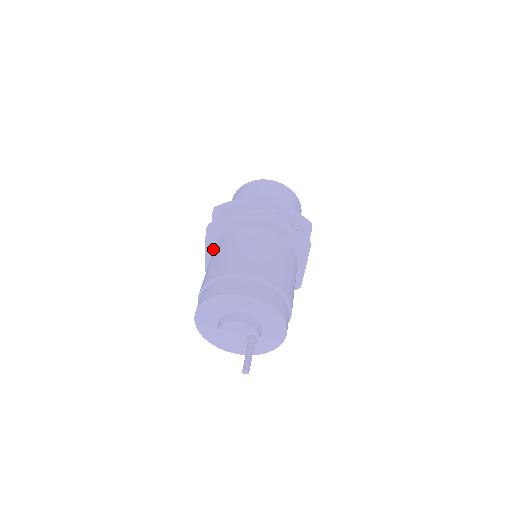
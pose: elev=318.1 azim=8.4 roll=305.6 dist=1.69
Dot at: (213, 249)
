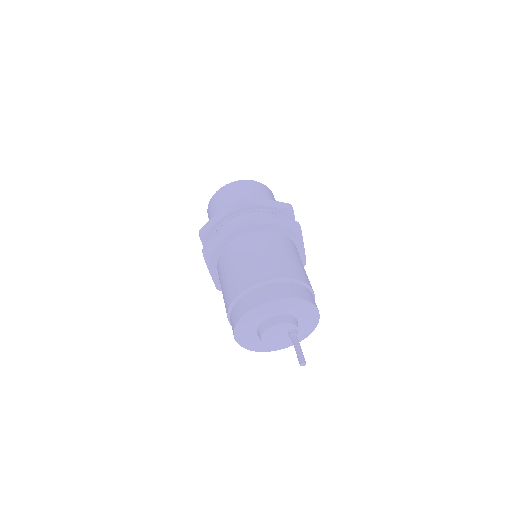
Dot at: (216, 269)
